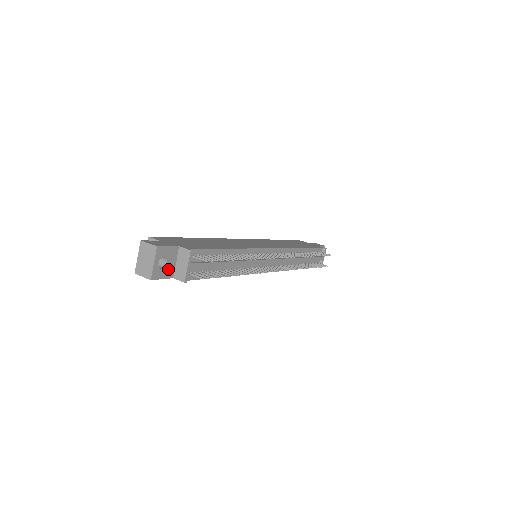
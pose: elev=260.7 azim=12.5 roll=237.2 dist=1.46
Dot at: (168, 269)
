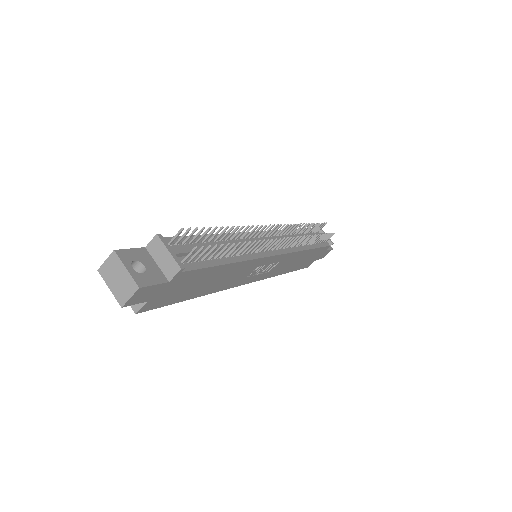
Dot at: (153, 273)
